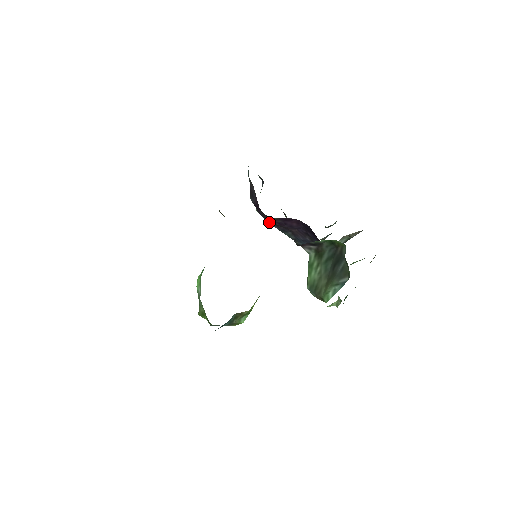
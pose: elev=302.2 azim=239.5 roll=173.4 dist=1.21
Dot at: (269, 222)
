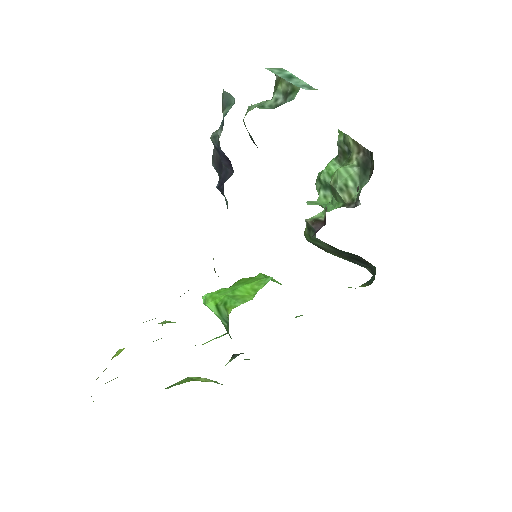
Dot at: occluded
